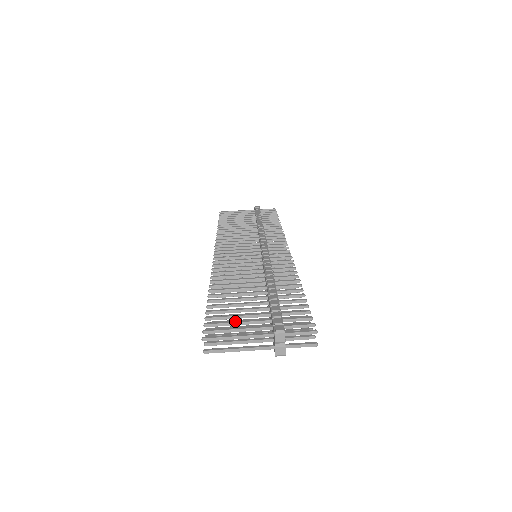
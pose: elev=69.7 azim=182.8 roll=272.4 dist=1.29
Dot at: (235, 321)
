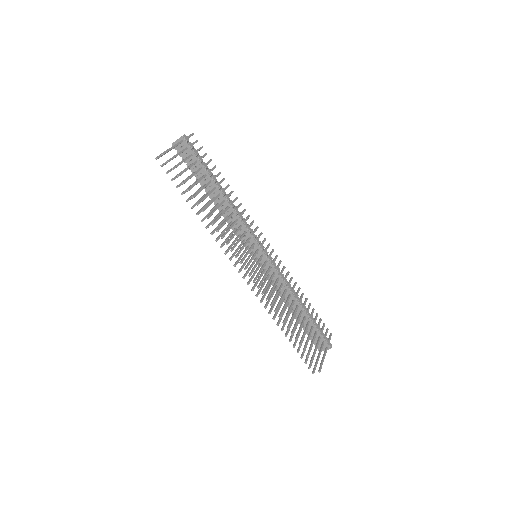
Dot at: (316, 350)
